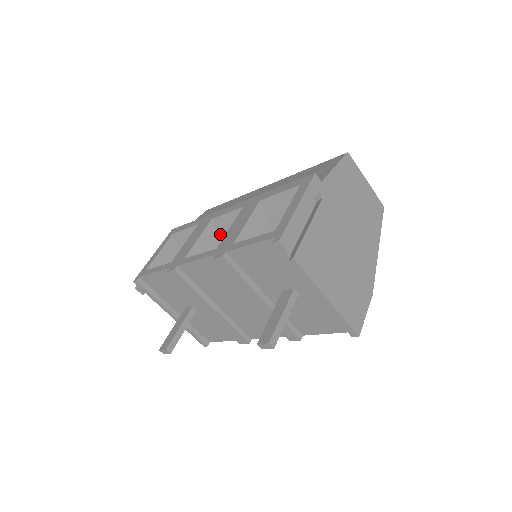
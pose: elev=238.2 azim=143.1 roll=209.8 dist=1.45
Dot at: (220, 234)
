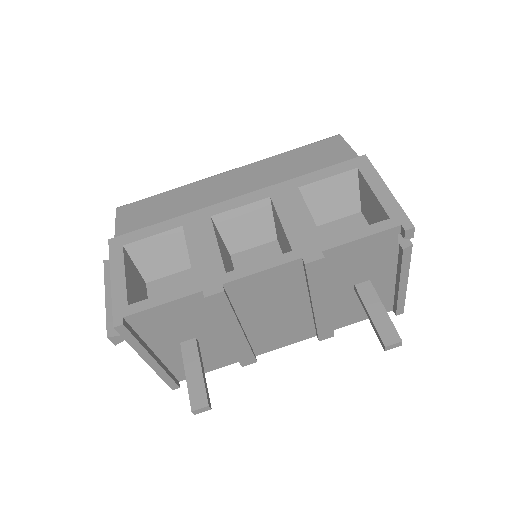
Dot at: (223, 235)
